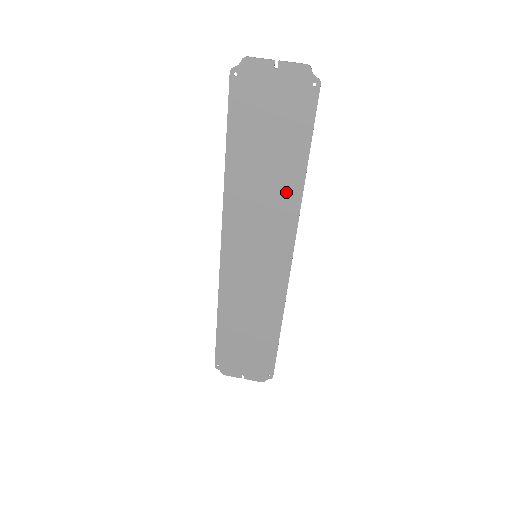
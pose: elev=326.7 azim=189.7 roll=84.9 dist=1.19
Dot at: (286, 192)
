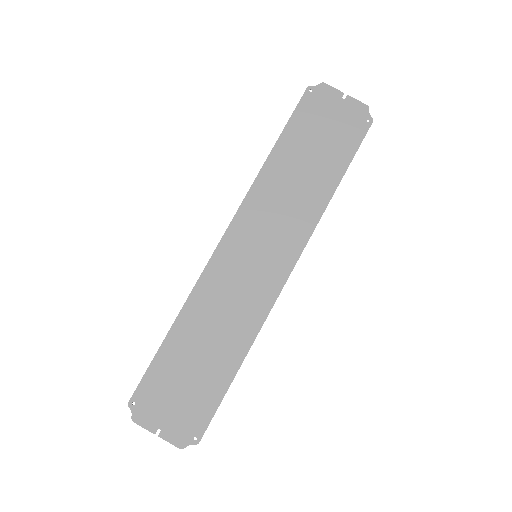
Dot at: (313, 198)
